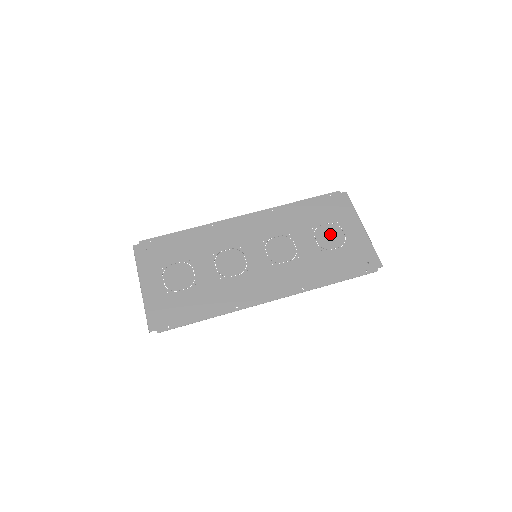
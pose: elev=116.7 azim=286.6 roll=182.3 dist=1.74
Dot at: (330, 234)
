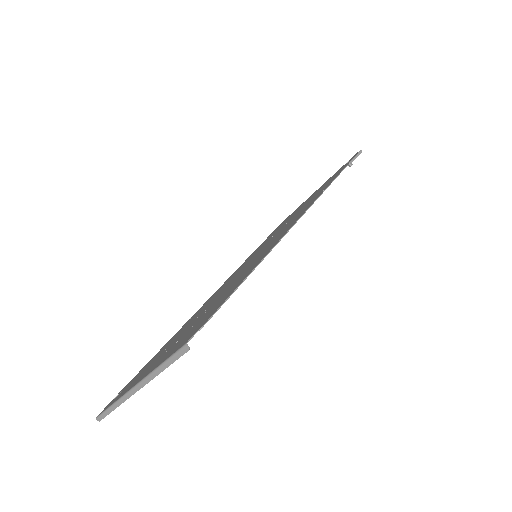
Dot at: (300, 207)
